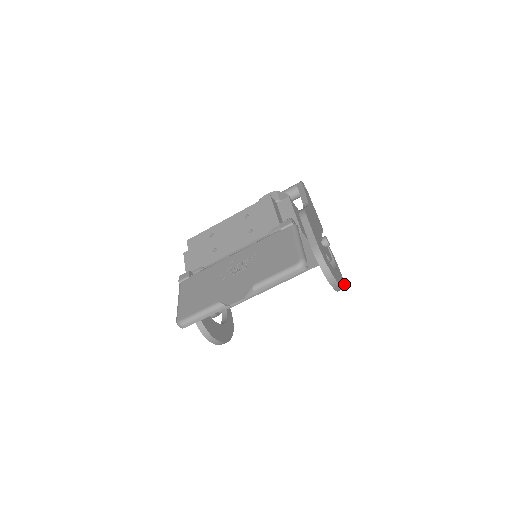
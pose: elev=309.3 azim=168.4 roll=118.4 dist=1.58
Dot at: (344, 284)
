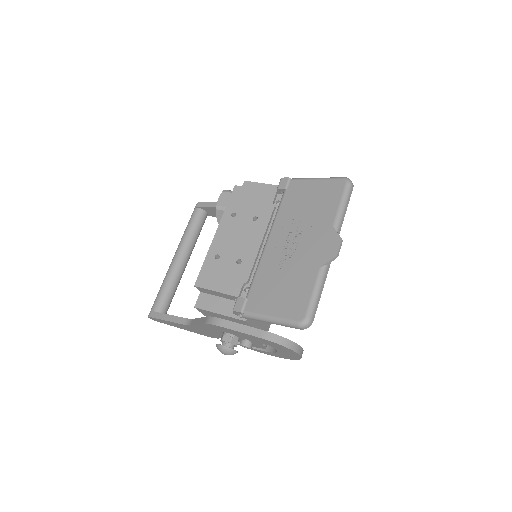
Dot at: occluded
